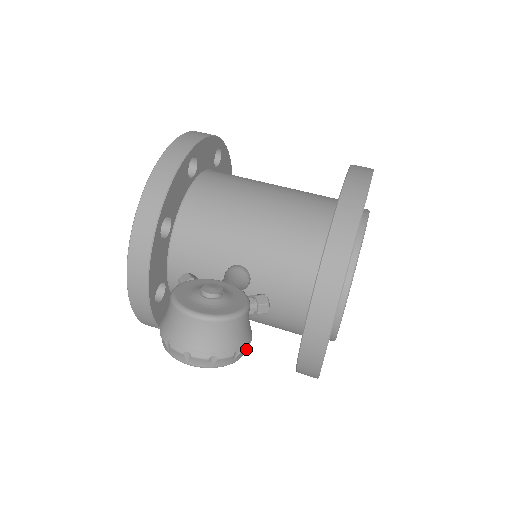
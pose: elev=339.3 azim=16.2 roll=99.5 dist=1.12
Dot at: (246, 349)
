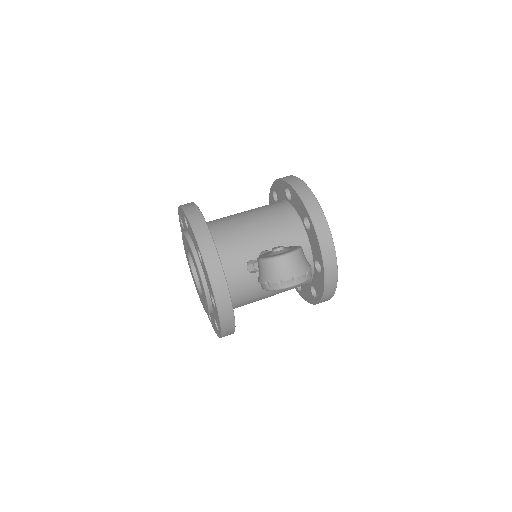
Dot at: occluded
